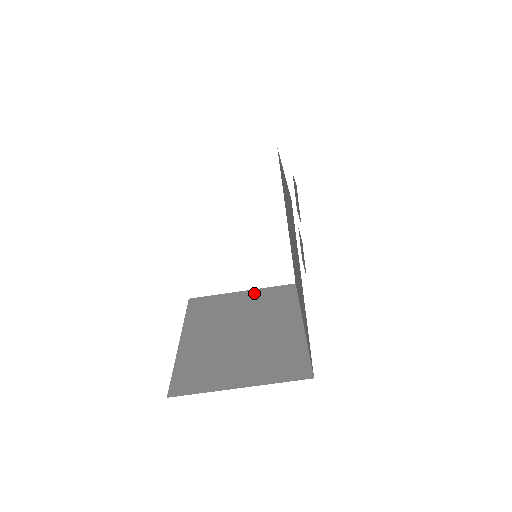
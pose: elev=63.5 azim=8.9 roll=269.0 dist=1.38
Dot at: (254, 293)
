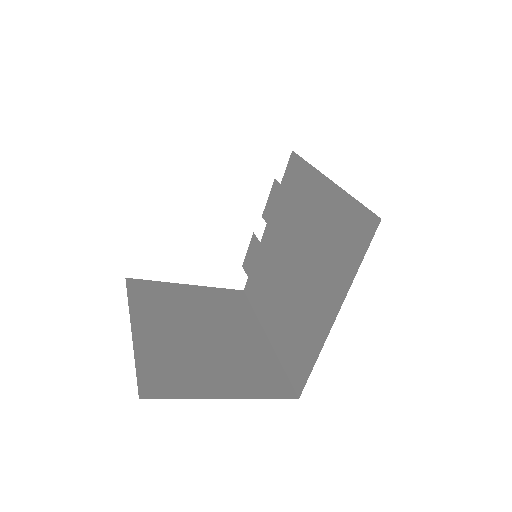
Dot at: (203, 290)
